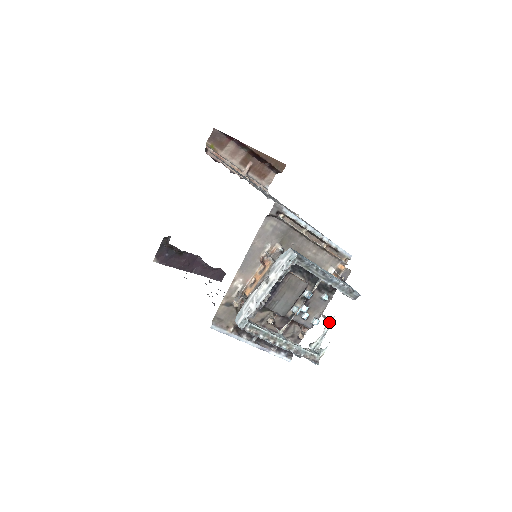
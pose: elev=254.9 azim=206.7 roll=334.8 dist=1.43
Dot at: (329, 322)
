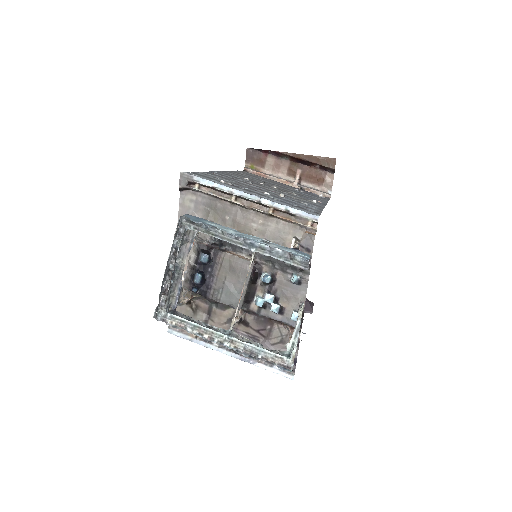
Dot at: (298, 310)
